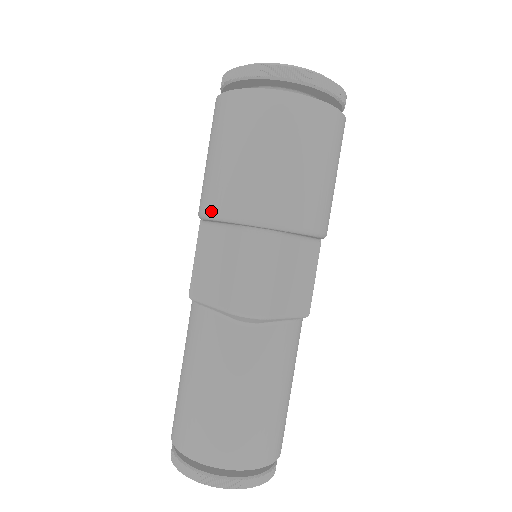
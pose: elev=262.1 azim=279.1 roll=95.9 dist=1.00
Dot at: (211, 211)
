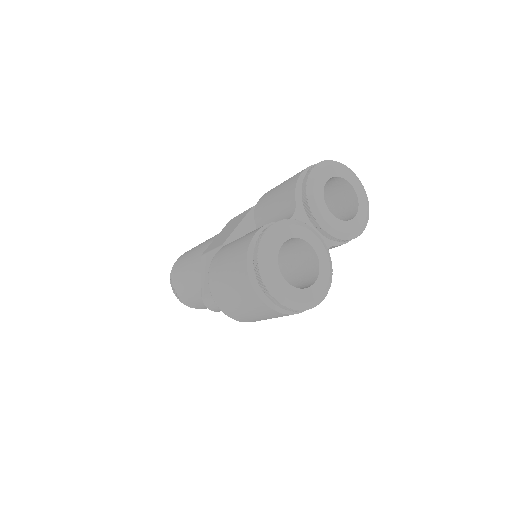
Dot at: (209, 279)
